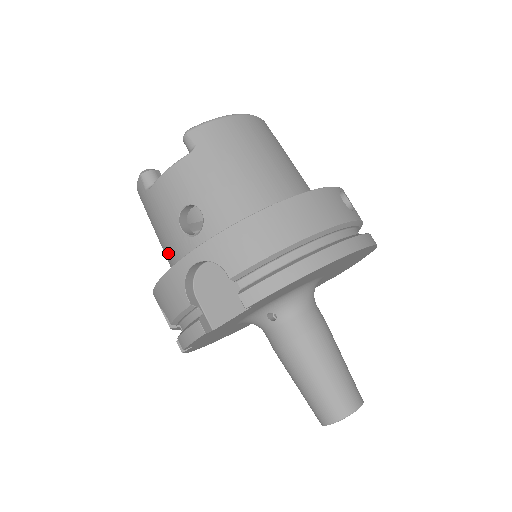
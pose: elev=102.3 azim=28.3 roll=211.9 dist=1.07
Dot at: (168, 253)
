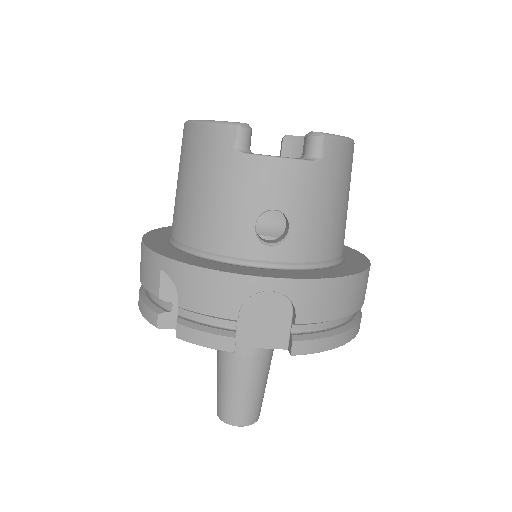
Dot at: (210, 226)
